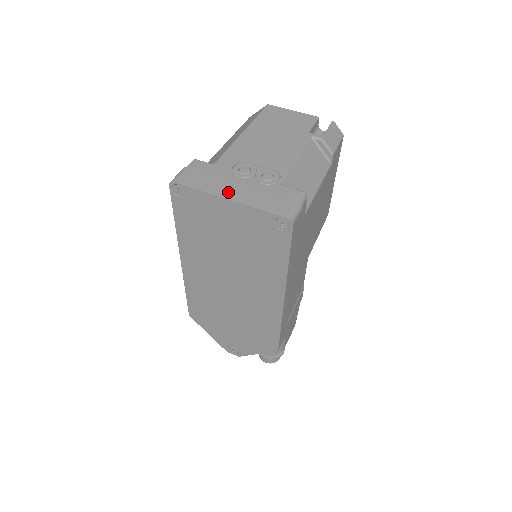
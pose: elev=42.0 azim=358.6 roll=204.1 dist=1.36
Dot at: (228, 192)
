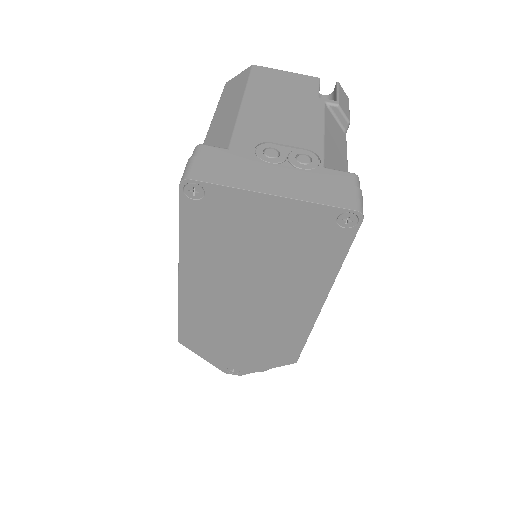
Dot at: (268, 186)
